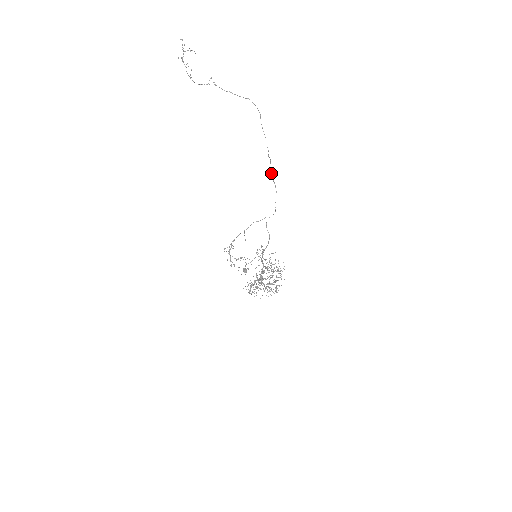
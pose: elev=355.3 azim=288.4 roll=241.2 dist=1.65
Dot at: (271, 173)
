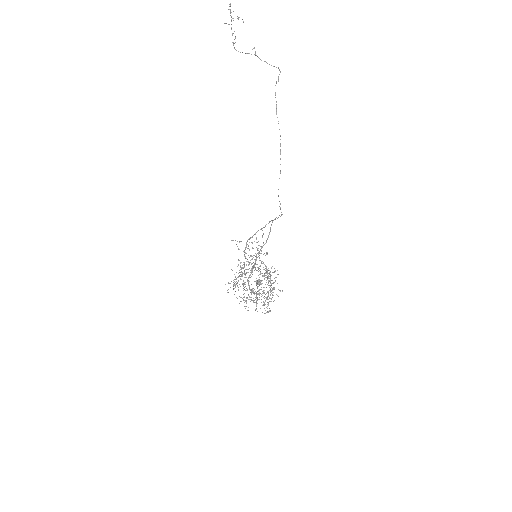
Dot at: (280, 152)
